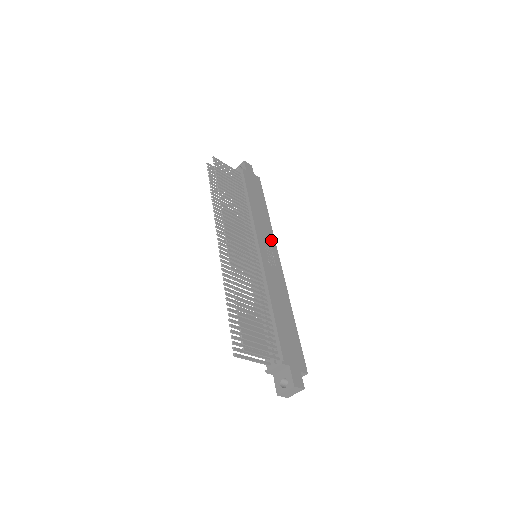
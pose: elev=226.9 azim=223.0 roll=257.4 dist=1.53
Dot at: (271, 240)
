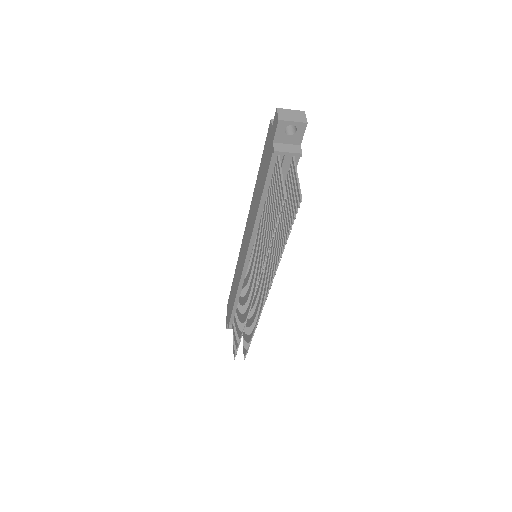
Dot at: occluded
